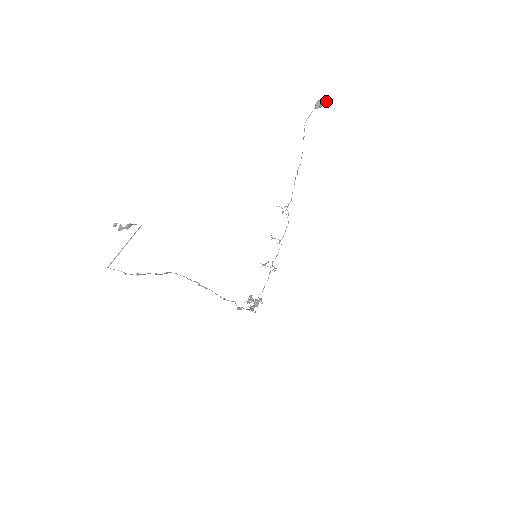
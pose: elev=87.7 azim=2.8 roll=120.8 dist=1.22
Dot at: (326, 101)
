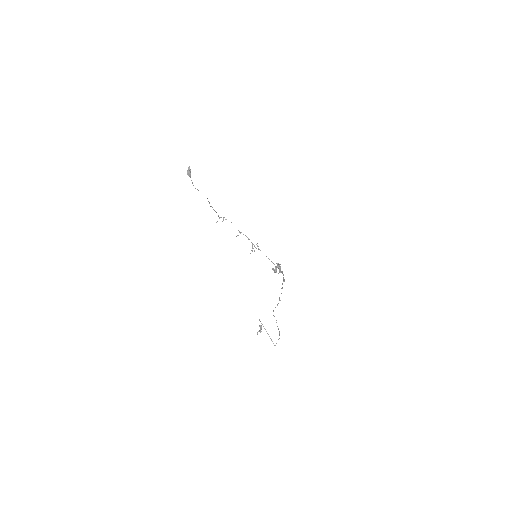
Dot at: (189, 167)
